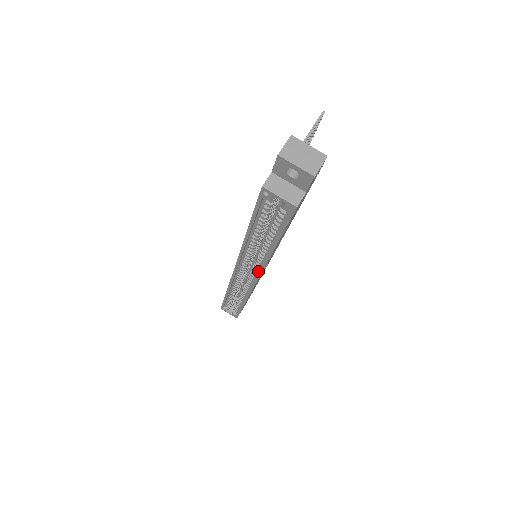
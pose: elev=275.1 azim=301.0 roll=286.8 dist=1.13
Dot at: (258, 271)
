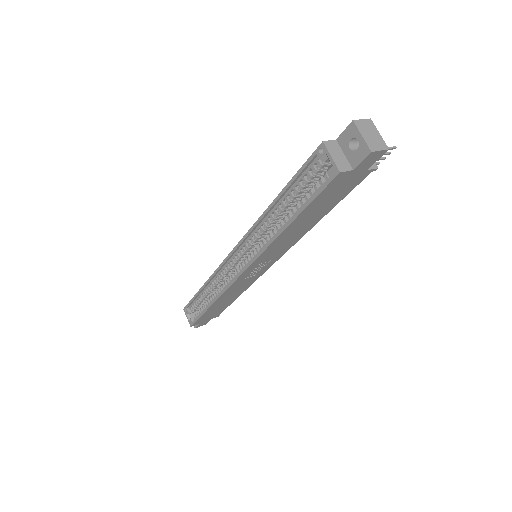
Dot at: (253, 259)
